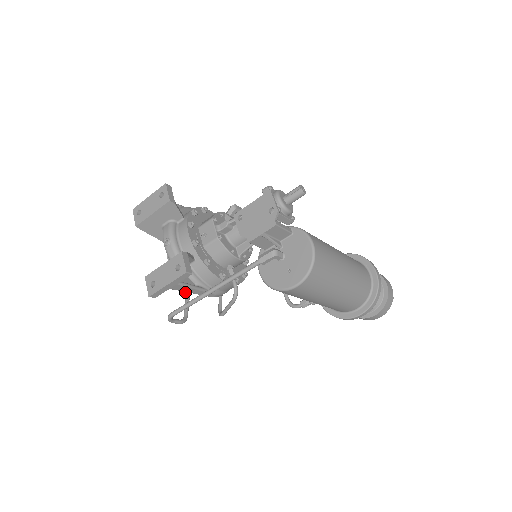
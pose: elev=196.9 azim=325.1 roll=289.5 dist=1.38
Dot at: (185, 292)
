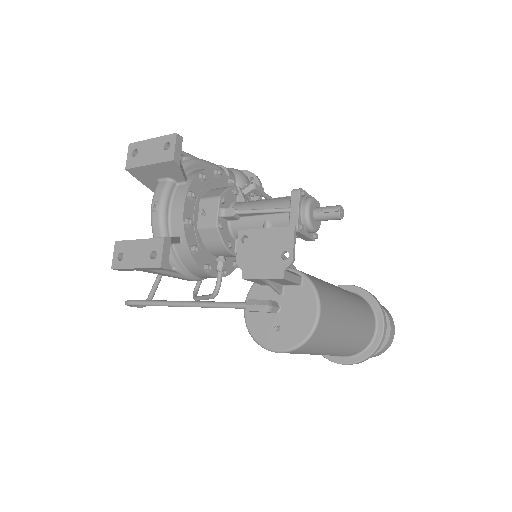
Dot at: occluded
